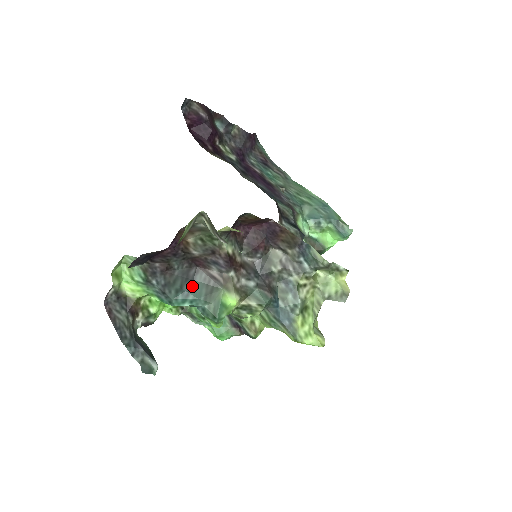
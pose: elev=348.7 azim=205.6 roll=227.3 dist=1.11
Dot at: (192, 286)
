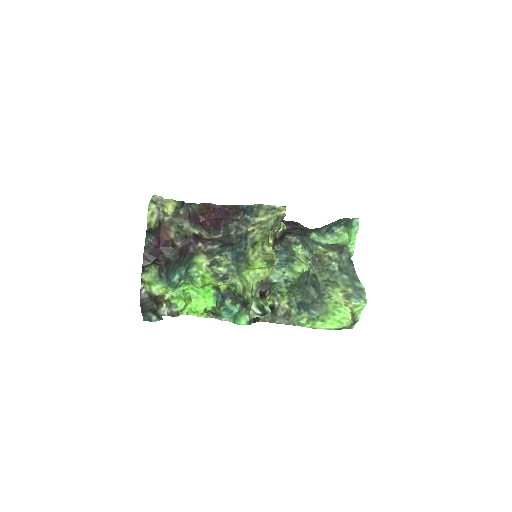
Dot at: (180, 264)
